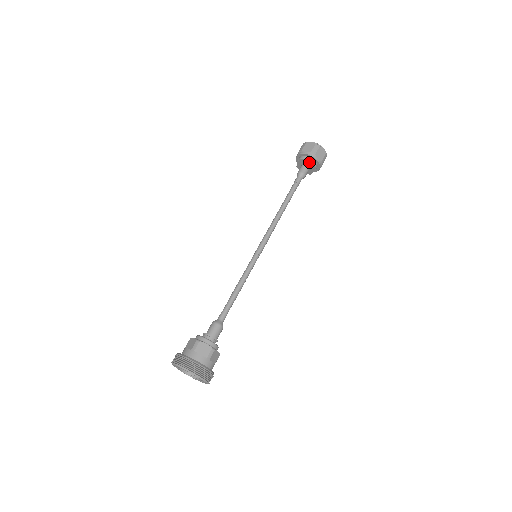
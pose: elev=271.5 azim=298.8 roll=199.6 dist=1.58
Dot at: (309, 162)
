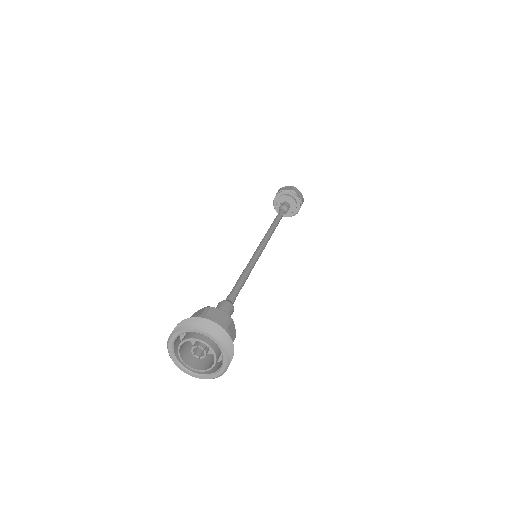
Dot at: (290, 198)
